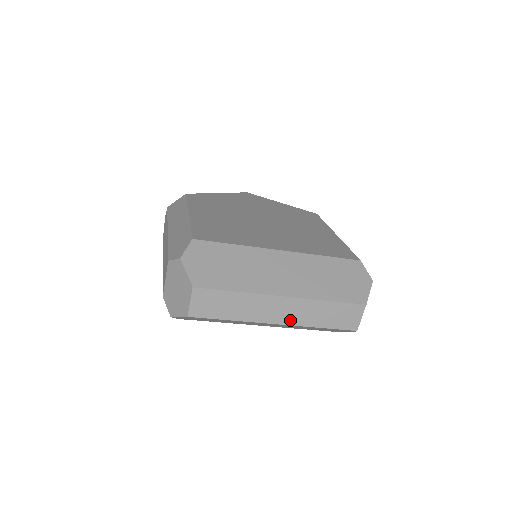
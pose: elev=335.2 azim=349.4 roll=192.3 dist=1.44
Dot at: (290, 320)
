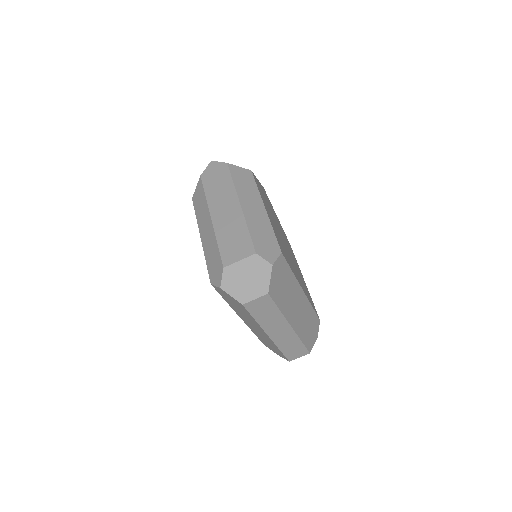
Dot at: (276, 339)
